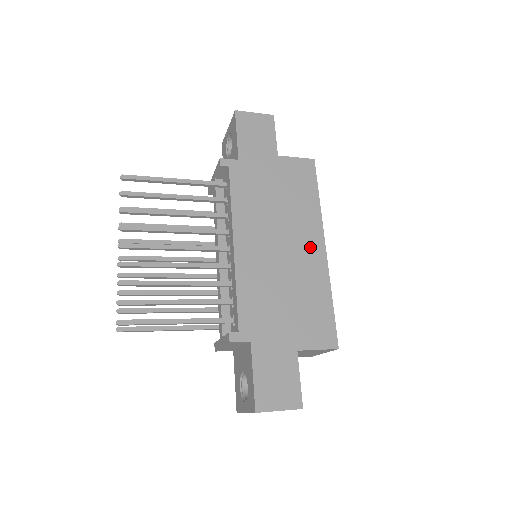
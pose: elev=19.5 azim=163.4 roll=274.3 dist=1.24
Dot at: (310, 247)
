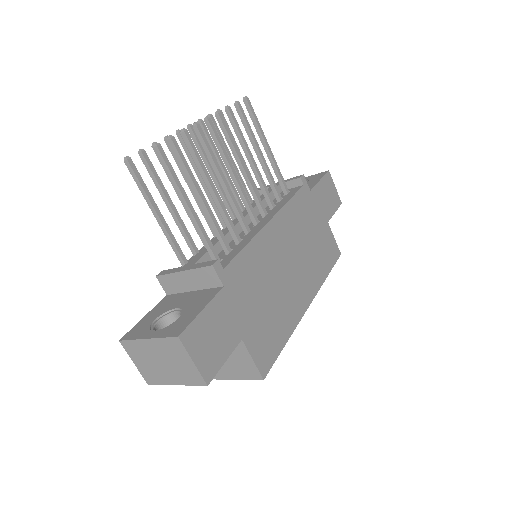
Dot at: (302, 292)
